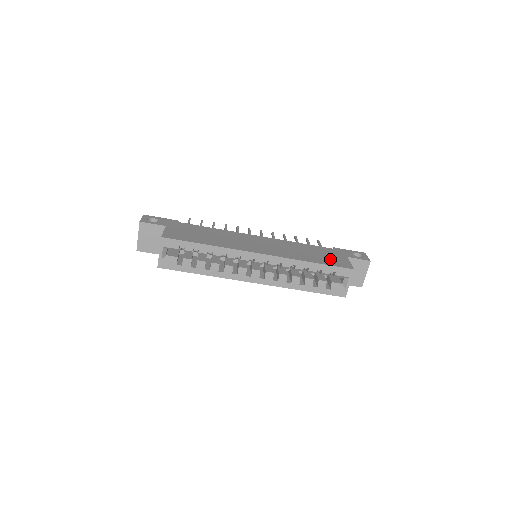
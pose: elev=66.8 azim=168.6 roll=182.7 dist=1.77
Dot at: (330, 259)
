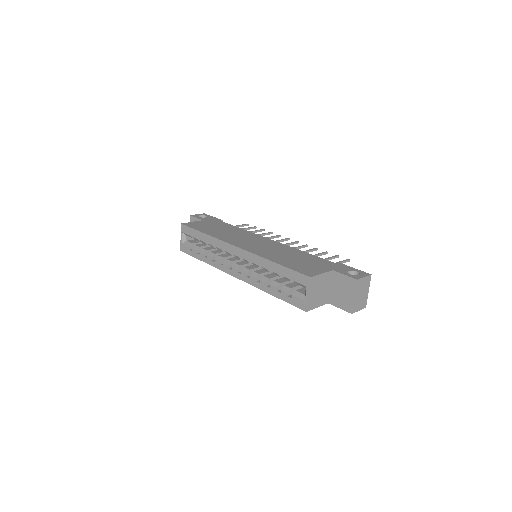
Dot at: (303, 265)
